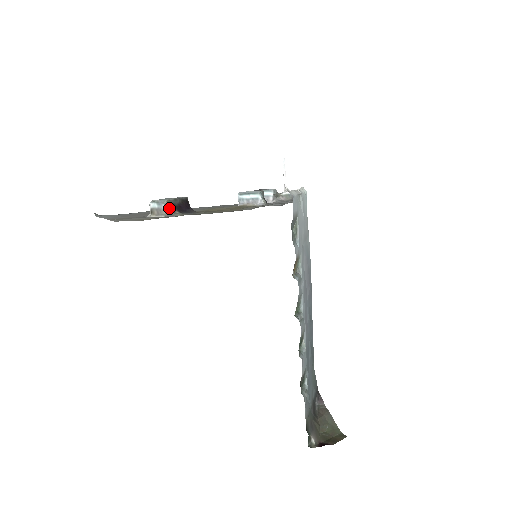
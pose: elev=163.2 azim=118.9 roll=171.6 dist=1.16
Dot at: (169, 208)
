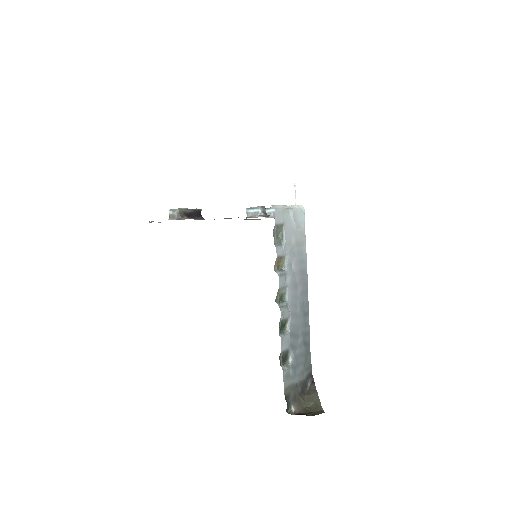
Dot at: (180, 214)
